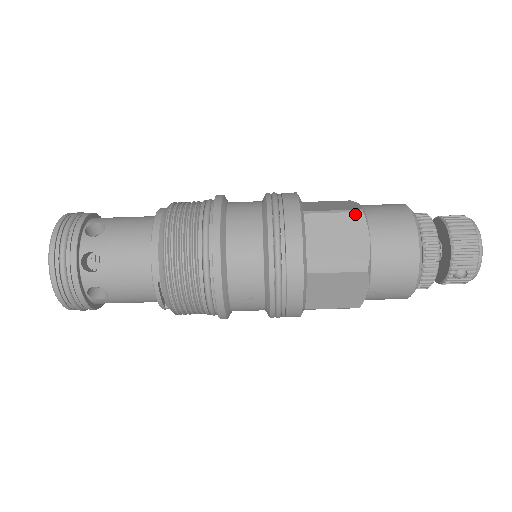
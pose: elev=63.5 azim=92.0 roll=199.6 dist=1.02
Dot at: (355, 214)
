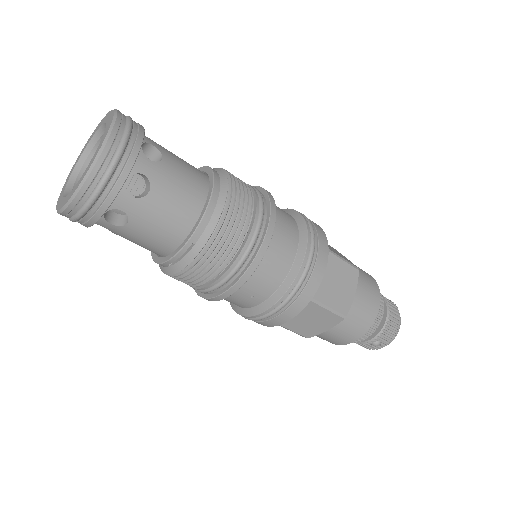
Dot at: (354, 269)
